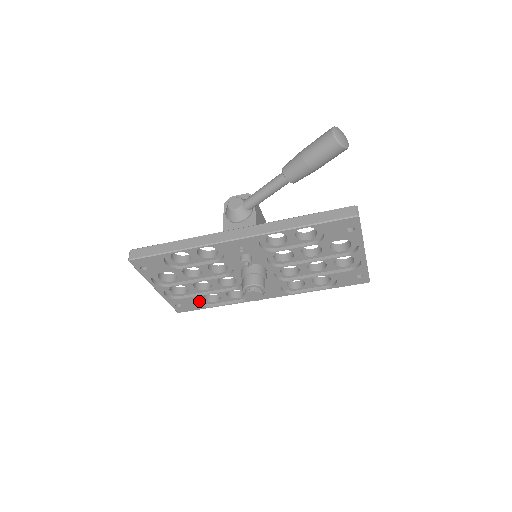
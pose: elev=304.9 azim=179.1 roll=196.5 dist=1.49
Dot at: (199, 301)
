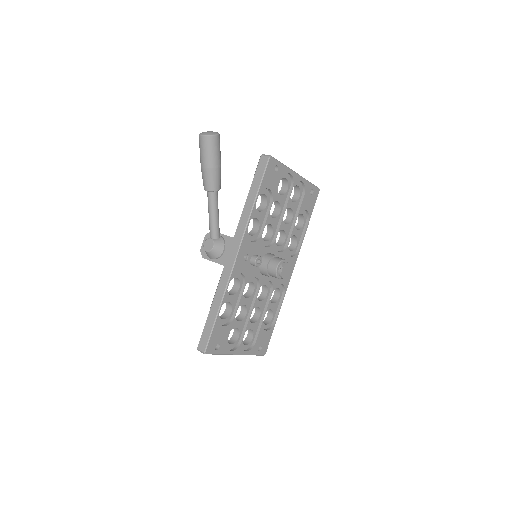
Dot at: (265, 330)
